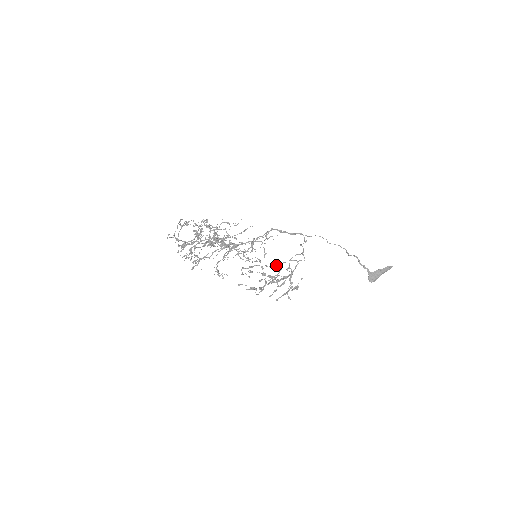
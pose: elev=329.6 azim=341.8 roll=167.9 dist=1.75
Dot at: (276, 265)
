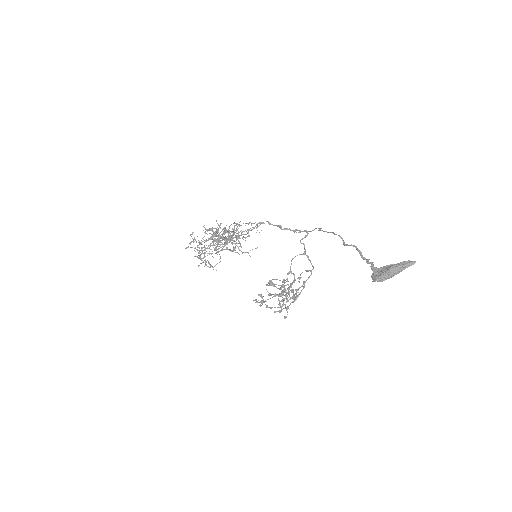
Dot at: occluded
